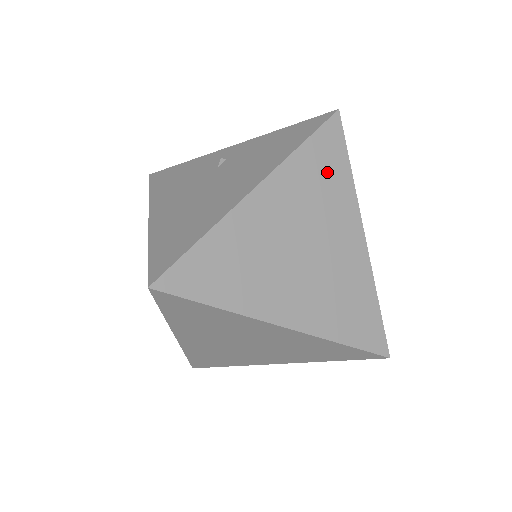
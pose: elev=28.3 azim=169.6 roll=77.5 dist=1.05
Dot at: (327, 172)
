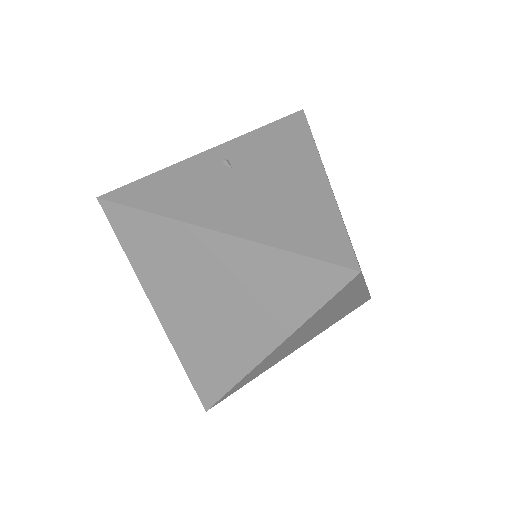
Dot at: occluded
